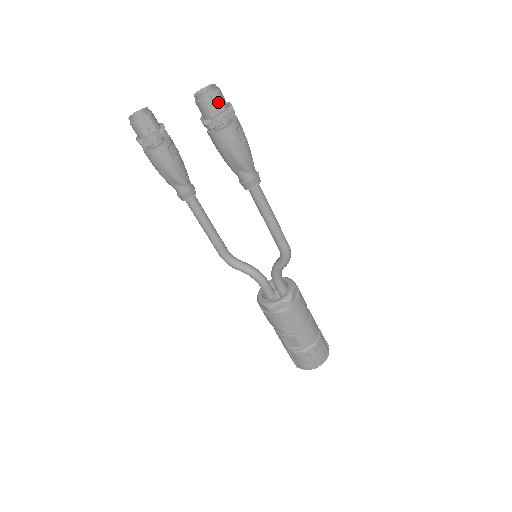
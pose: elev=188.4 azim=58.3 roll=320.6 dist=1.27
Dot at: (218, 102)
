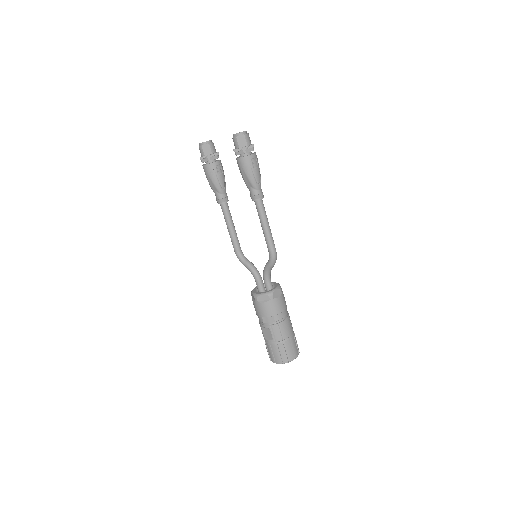
Dot at: (244, 140)
